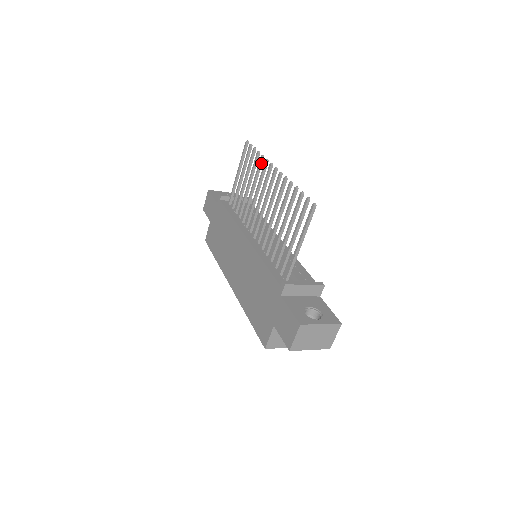
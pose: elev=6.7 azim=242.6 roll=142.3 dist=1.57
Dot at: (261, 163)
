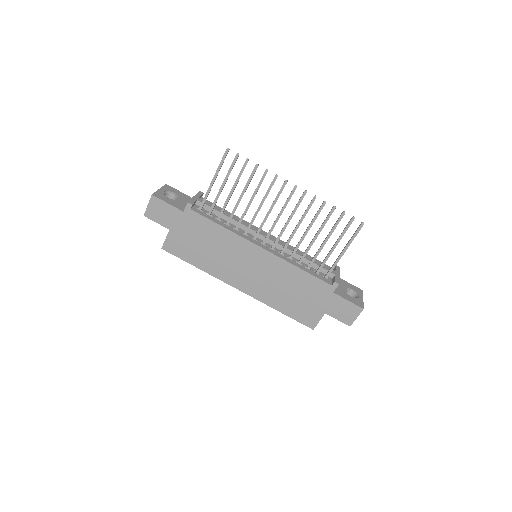
Dot at: occluded
